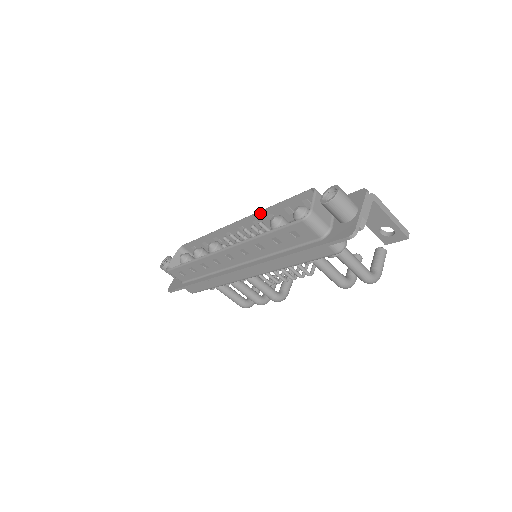
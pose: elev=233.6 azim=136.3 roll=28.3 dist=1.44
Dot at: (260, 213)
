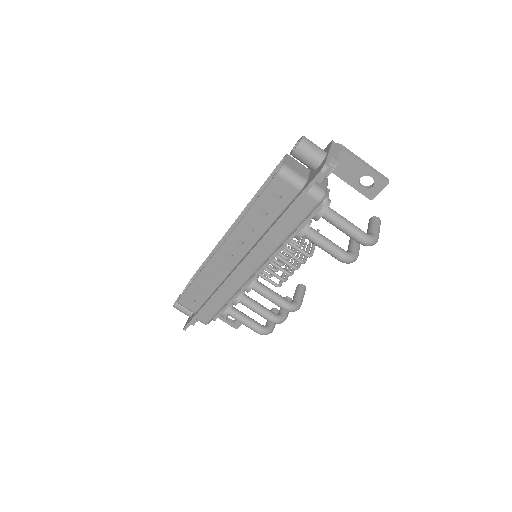
Dot at: (249, 206)
